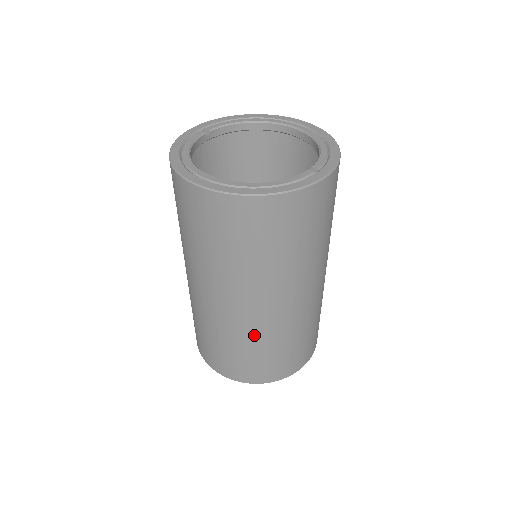
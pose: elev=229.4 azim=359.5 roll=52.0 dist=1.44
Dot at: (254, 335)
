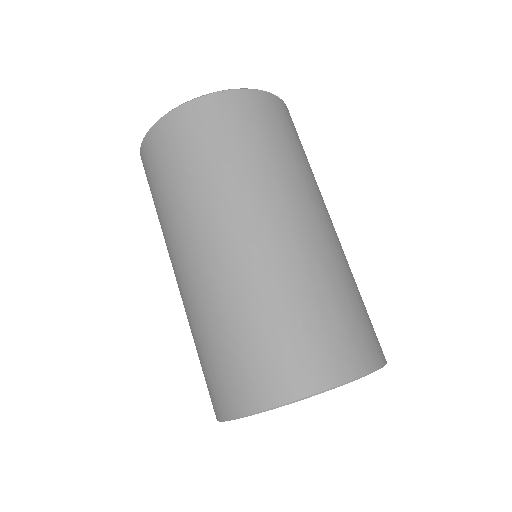
Dot at: (306, 271)
